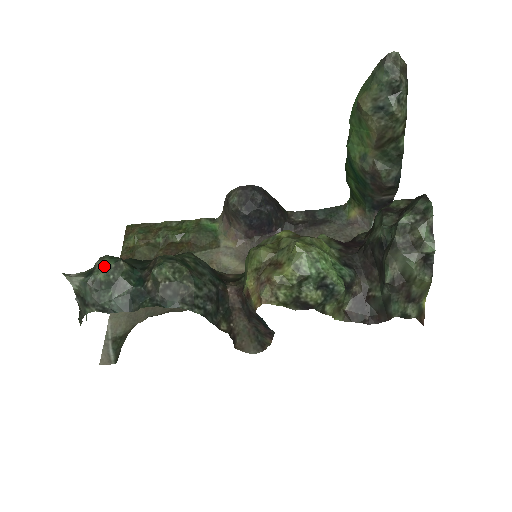
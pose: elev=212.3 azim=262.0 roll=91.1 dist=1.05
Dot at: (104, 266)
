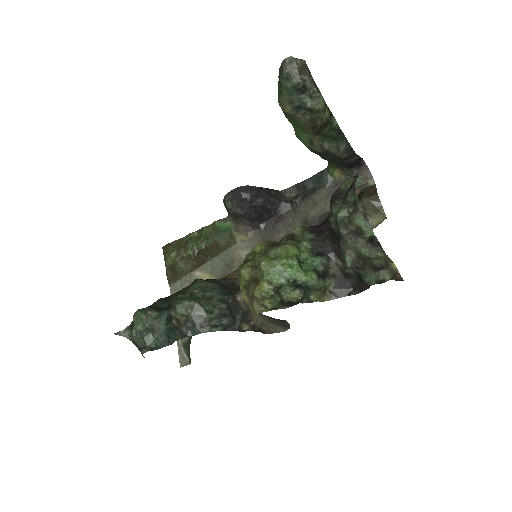
Dot at: (139, 320)
